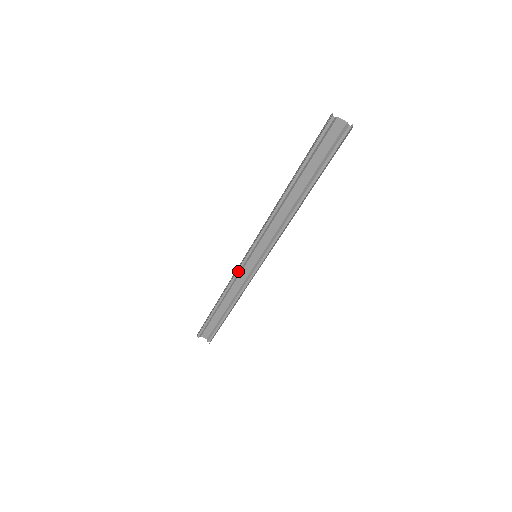
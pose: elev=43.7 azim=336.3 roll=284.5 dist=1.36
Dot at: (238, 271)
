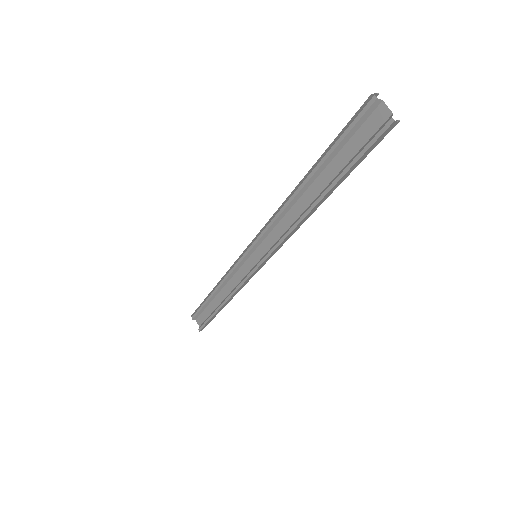
Dot at: (236, 264)
